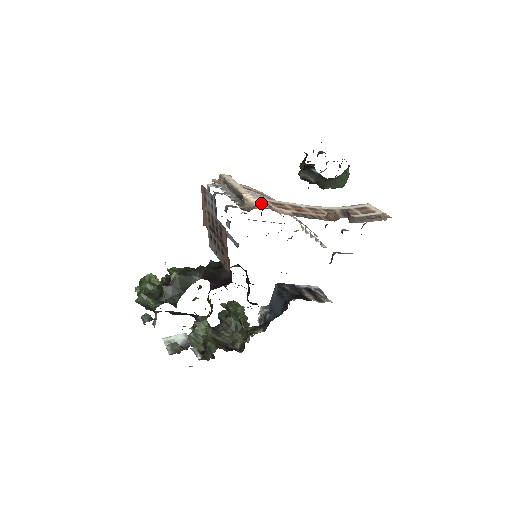
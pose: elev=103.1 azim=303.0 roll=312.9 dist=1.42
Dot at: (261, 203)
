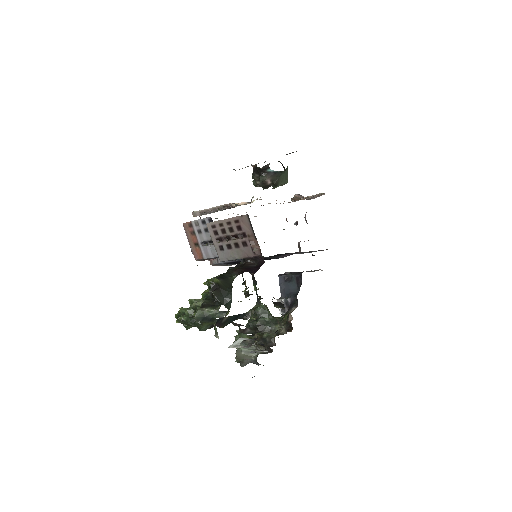
Dot at: occluded
